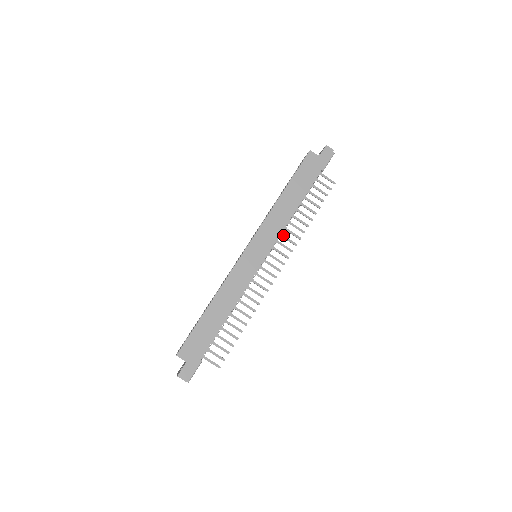
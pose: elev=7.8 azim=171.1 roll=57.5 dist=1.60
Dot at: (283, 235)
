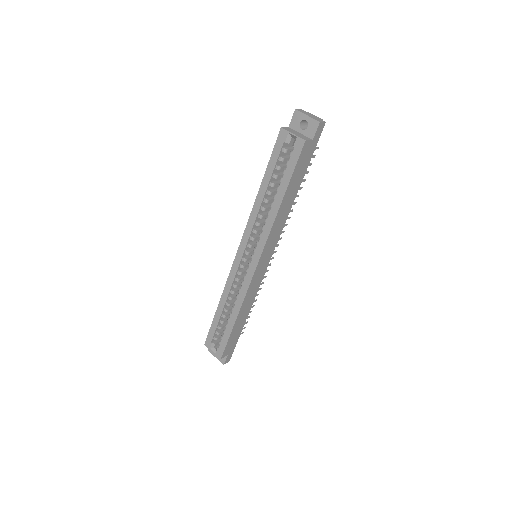
Dot at: occluded
